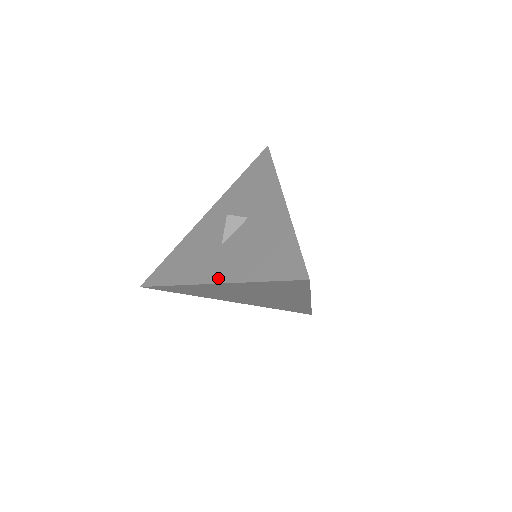
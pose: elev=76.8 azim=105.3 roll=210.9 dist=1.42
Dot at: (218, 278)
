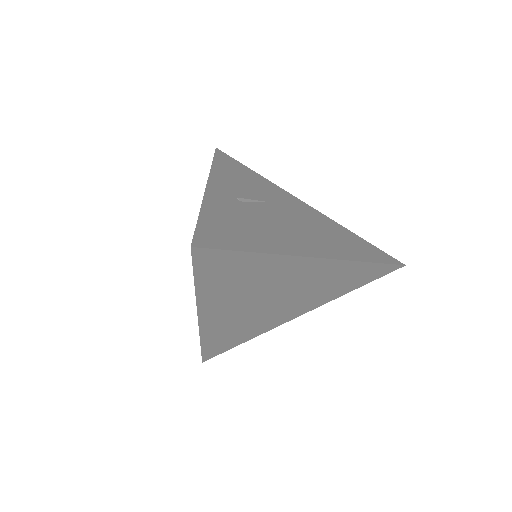
Dot at: occluded
